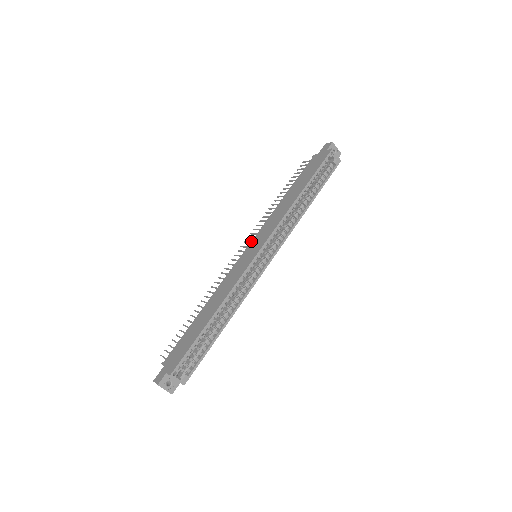
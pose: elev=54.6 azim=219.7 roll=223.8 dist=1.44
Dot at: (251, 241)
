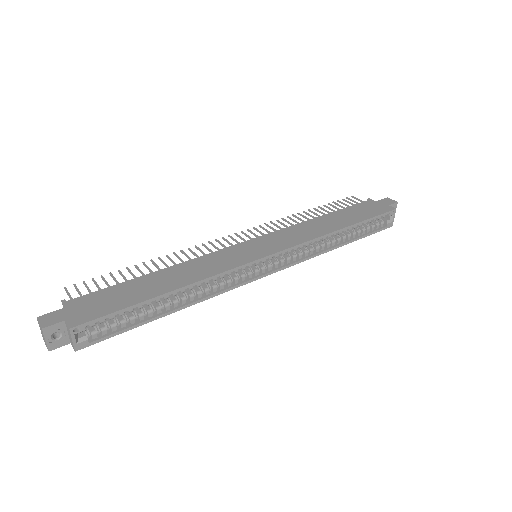
Dot at: occluded
